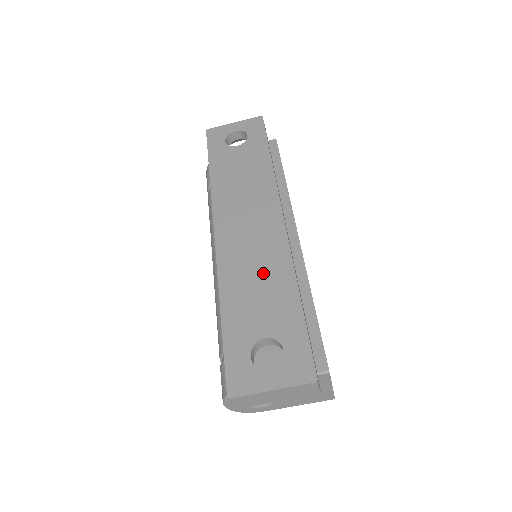
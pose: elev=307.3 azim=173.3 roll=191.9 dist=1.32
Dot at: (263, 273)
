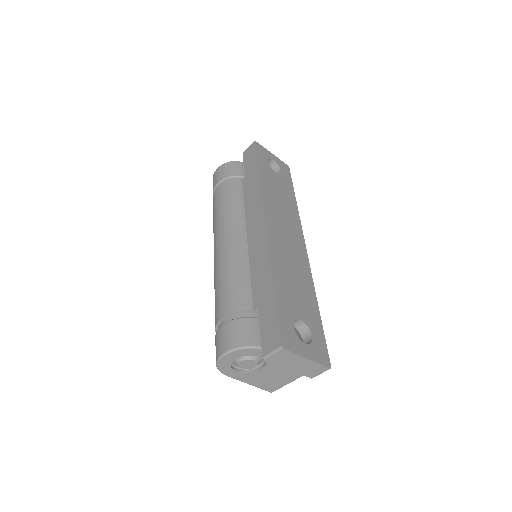
Dot at: (297, 275)
